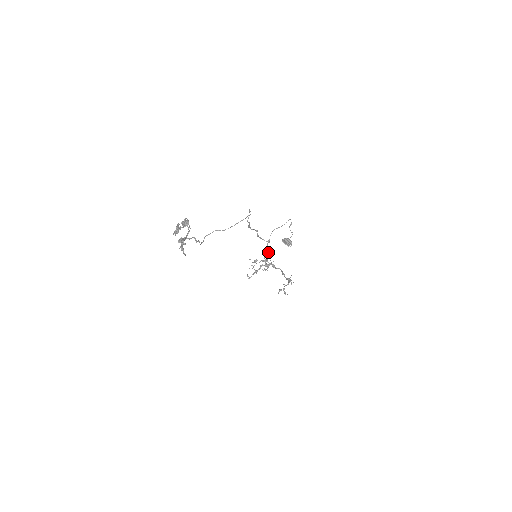
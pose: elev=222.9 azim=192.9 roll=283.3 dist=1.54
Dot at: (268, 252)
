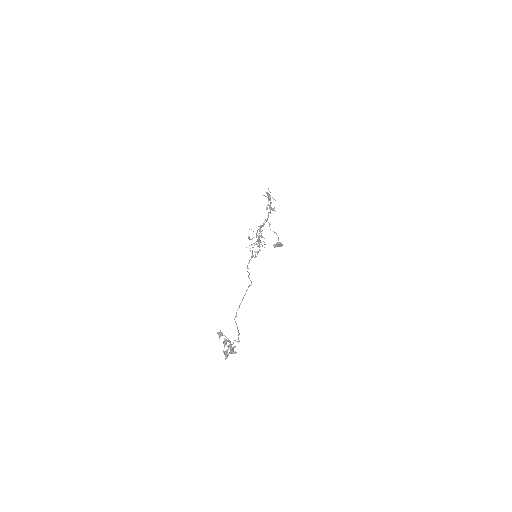
Dot at: (259, 239)
